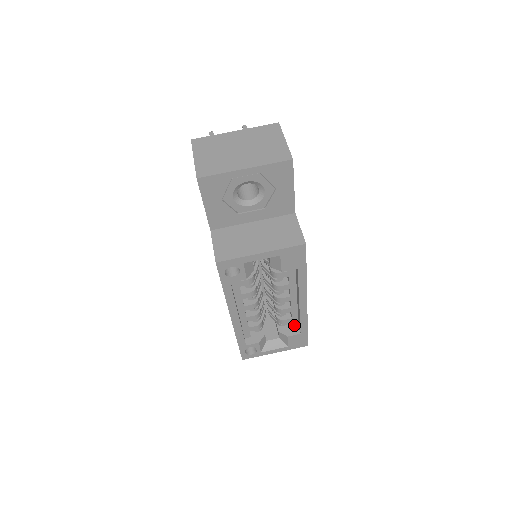
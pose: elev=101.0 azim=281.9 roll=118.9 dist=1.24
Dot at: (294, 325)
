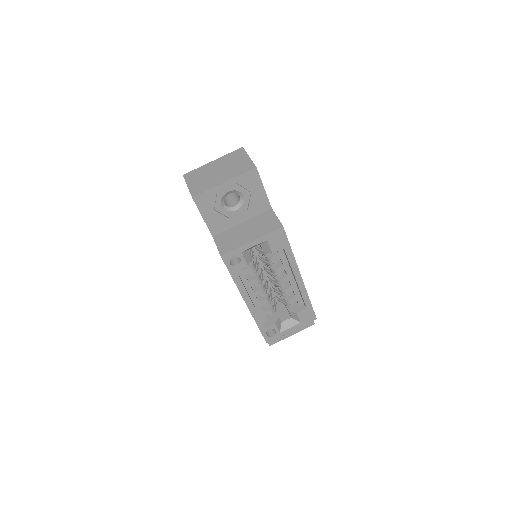
Dot at: (300, 303)
